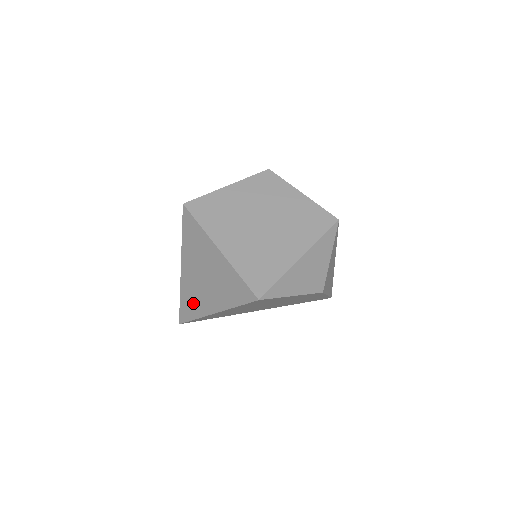
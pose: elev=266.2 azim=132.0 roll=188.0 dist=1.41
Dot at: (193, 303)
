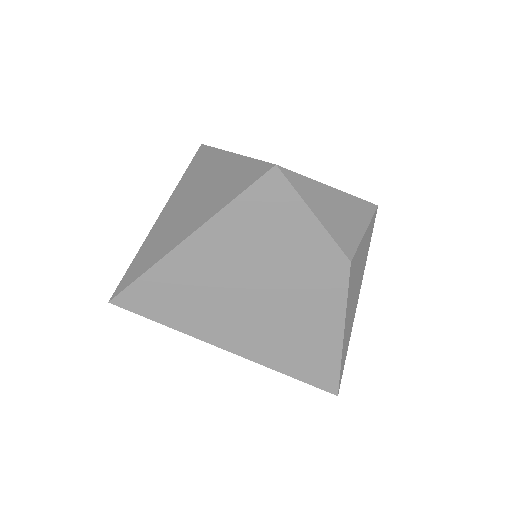
Dot at: (155, 249)
